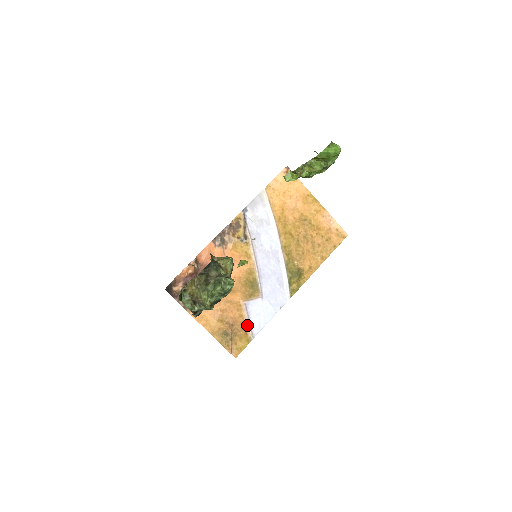
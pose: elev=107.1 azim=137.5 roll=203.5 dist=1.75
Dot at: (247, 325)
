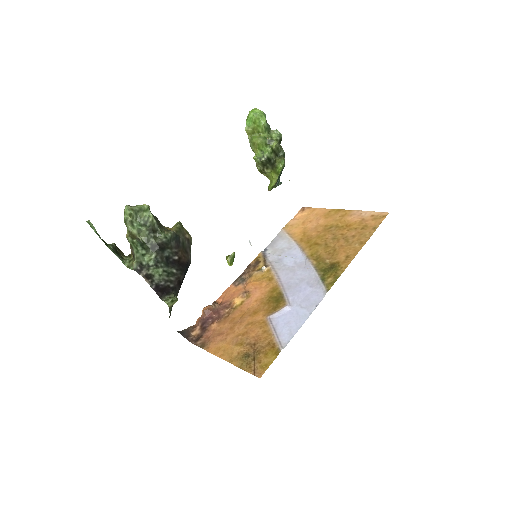
Dot at: (273, 338)
